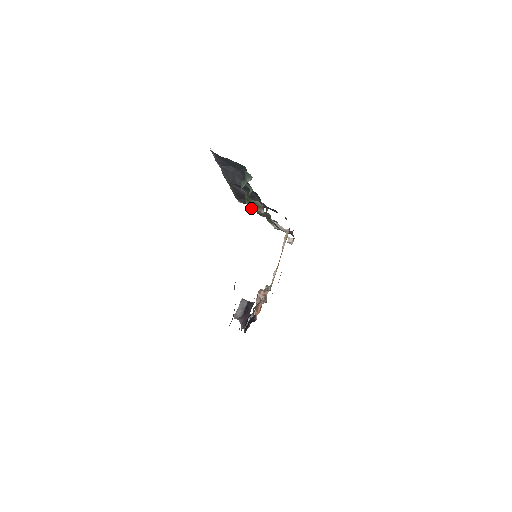
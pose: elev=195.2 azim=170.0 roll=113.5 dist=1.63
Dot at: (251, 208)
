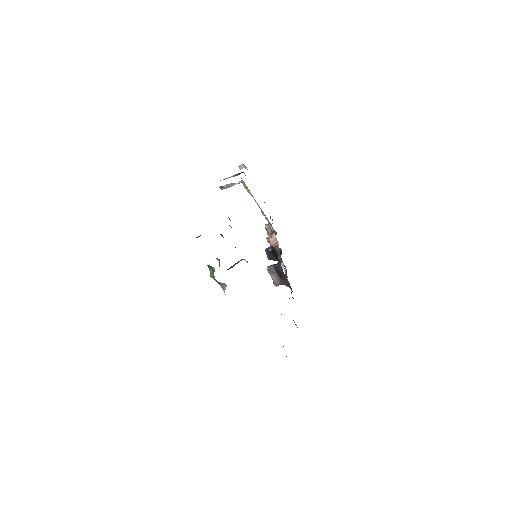
Dot at: (232, 267)
